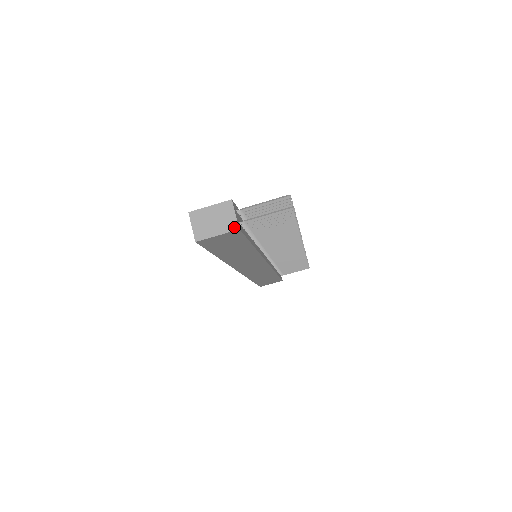
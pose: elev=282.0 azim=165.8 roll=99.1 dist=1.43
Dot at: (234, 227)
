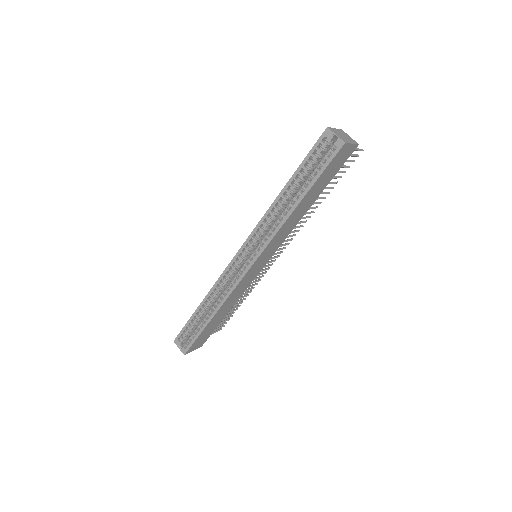
Dot at: (356, 142)
